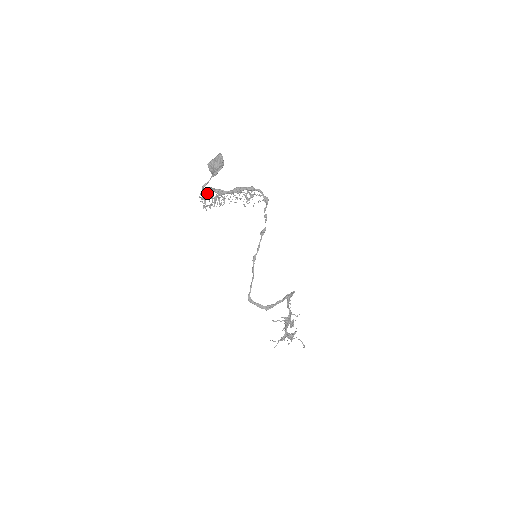
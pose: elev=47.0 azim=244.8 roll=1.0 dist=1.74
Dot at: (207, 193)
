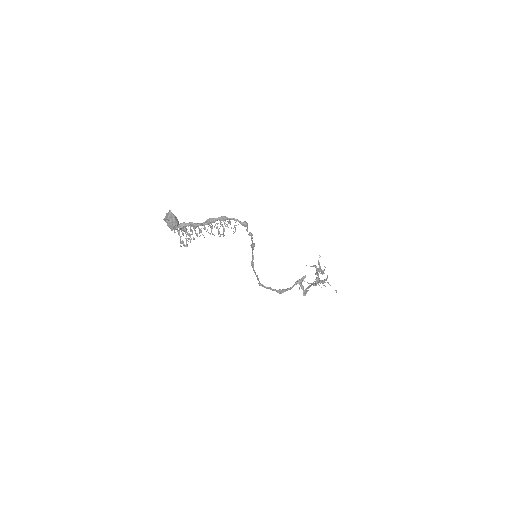
Dot at: (180, 229)
